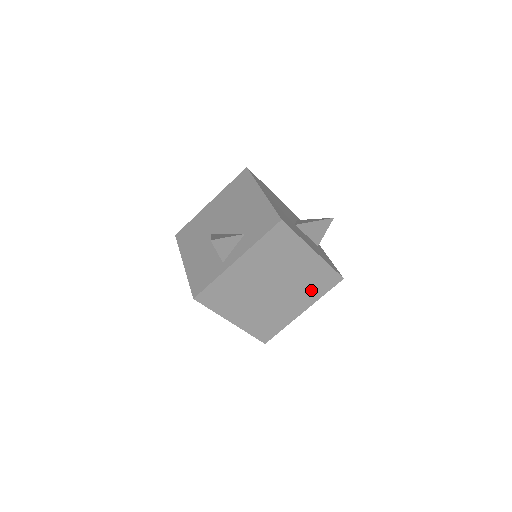
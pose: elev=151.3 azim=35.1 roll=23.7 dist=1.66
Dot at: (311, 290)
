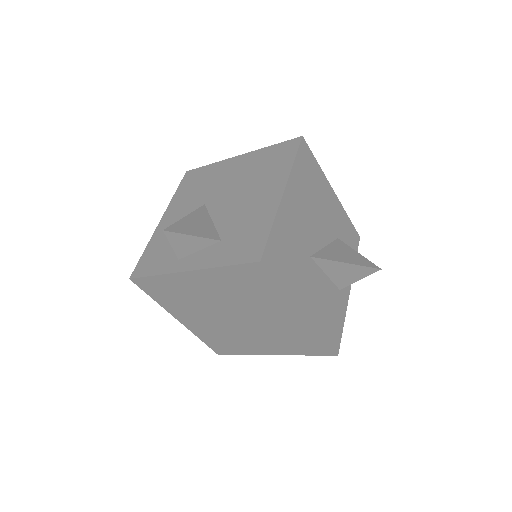
Dot at: (288, 343)
